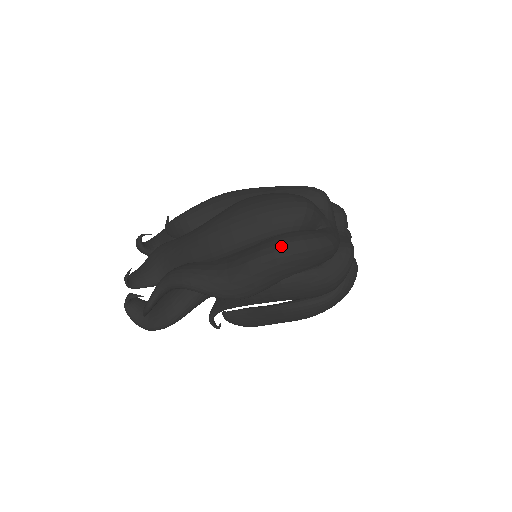
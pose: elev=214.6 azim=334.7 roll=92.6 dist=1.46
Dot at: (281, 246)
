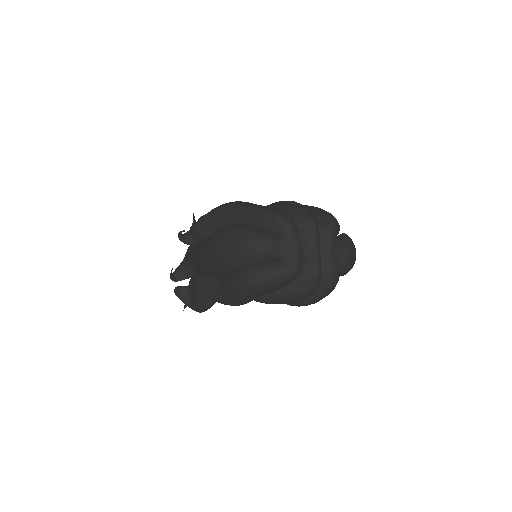
Dot at: (242, 283)
